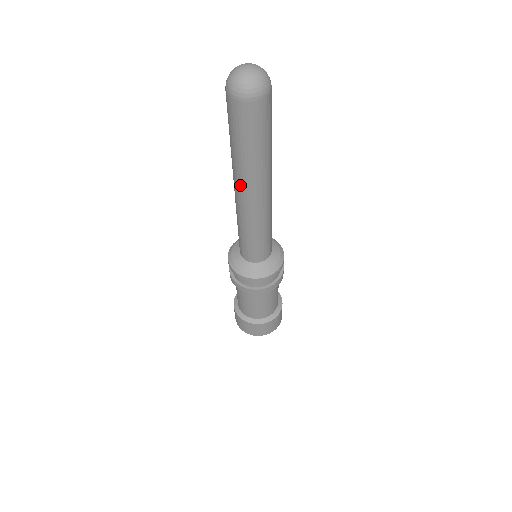
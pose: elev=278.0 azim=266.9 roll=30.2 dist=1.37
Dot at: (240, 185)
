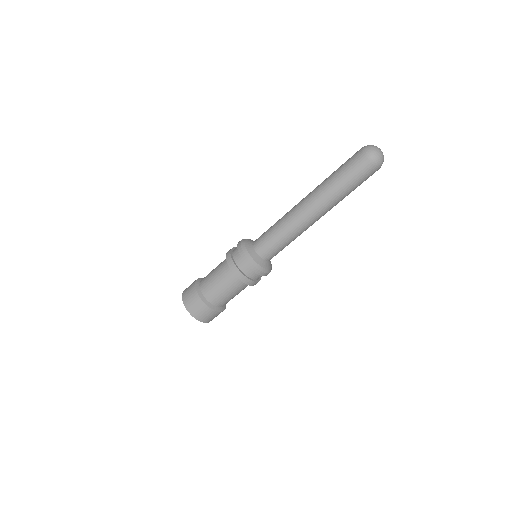
Dot at: (312, 198)
